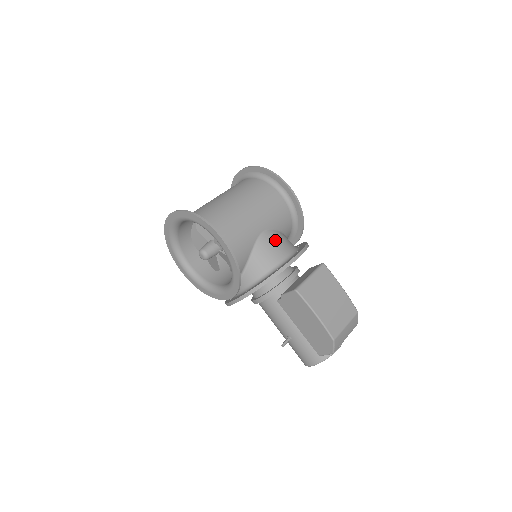
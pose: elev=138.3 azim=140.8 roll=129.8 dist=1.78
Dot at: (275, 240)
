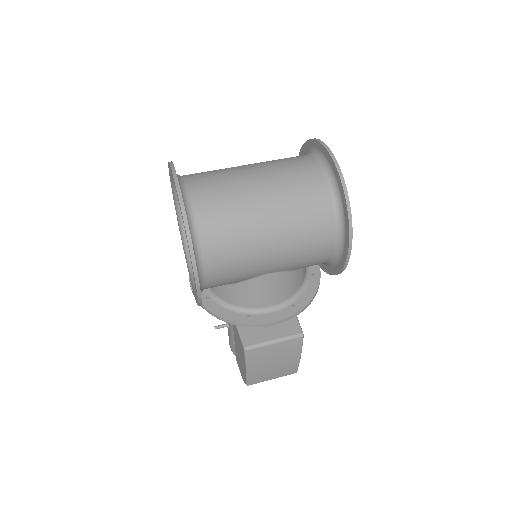
Dot at: (276, 285)
